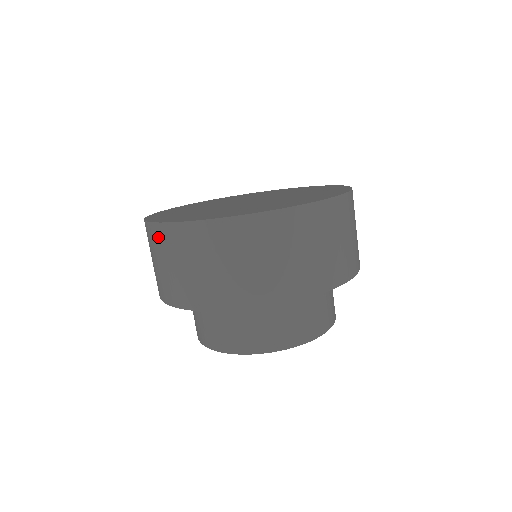
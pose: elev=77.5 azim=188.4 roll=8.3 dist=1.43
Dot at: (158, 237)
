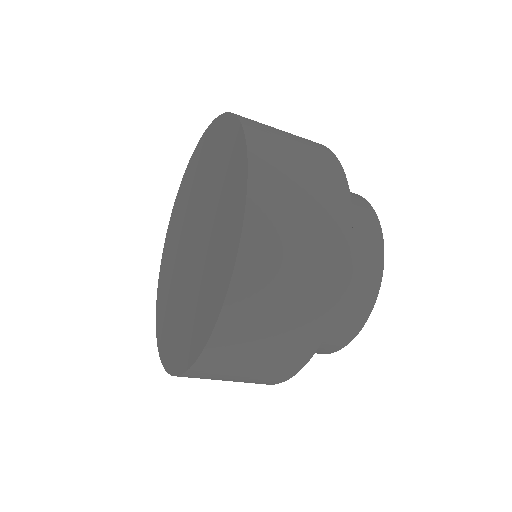
Dot at: occluded
